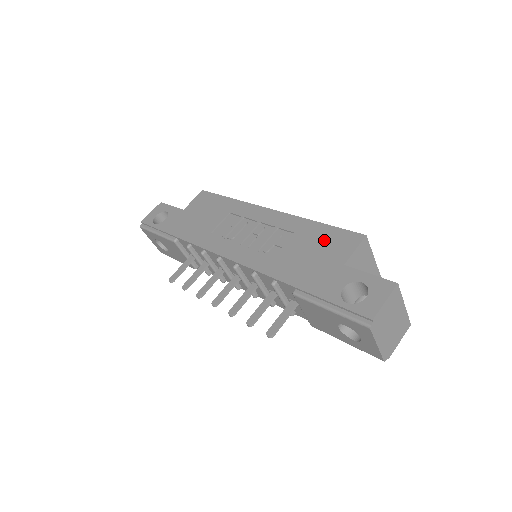
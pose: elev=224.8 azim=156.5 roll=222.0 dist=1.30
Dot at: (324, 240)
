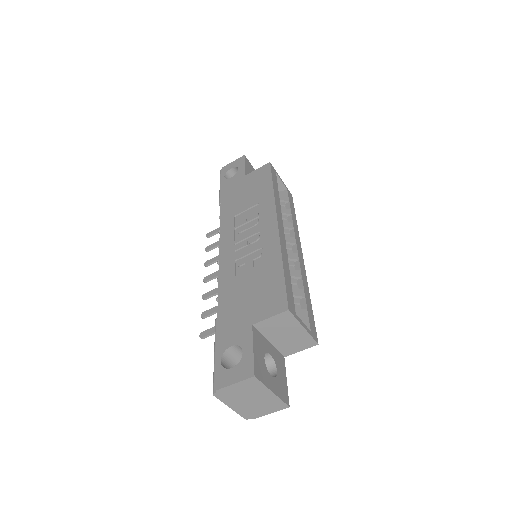
Dot at: (267, 288)
